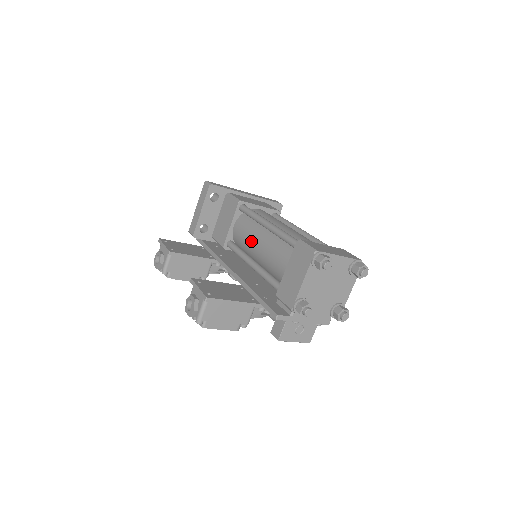
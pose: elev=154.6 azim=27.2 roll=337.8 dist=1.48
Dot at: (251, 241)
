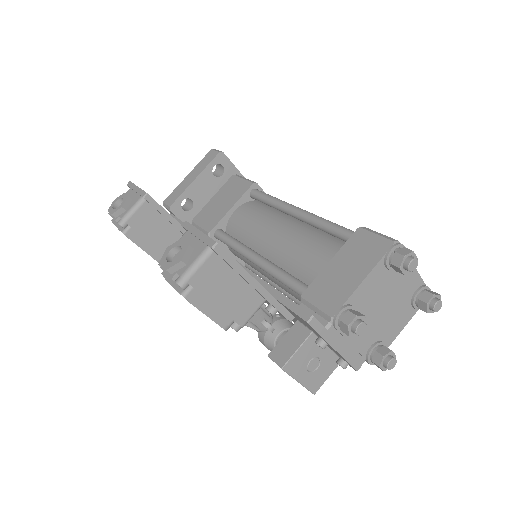
Dot at: (263, 229)
